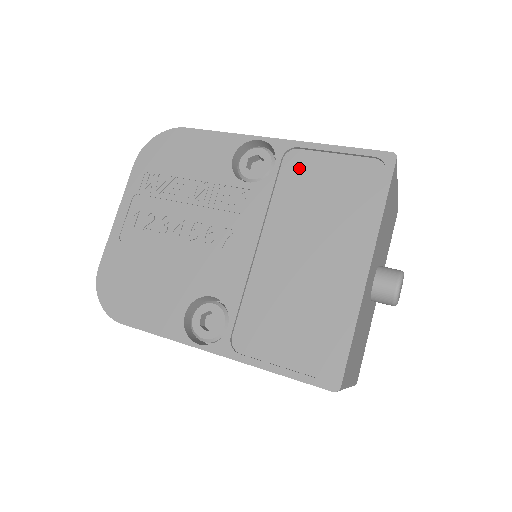
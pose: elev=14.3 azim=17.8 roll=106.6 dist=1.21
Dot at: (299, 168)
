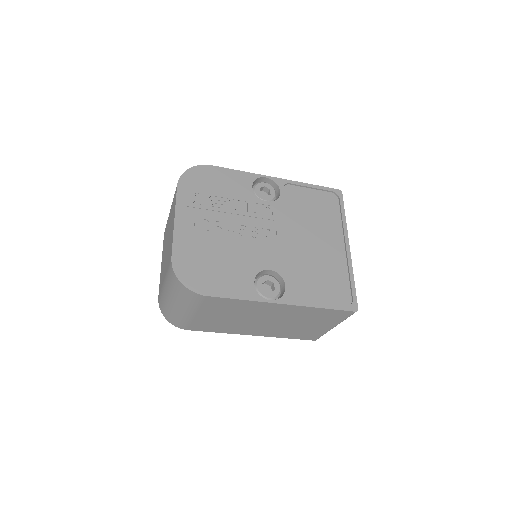
Dot at: (294, 195)
